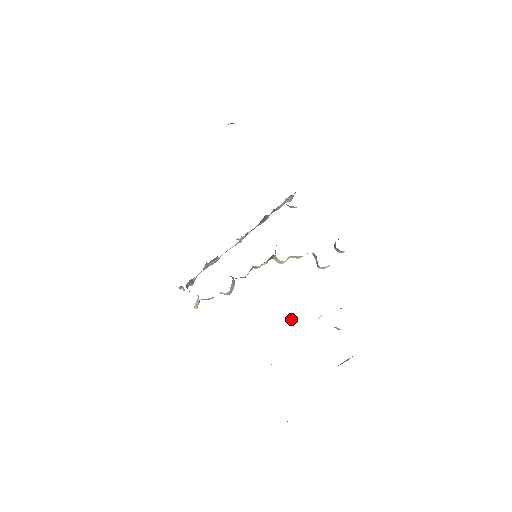
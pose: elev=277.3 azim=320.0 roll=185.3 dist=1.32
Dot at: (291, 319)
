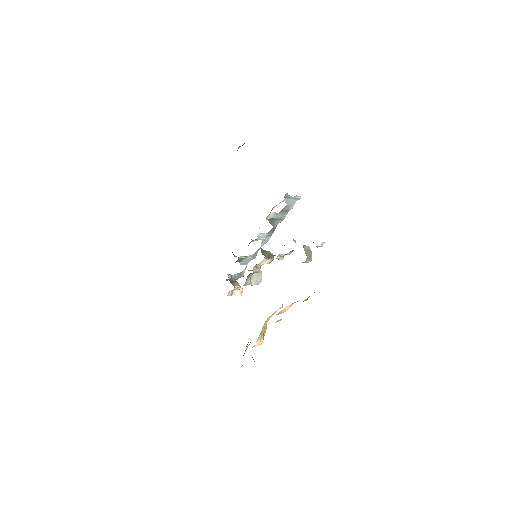
Dot at: (279, 308)
